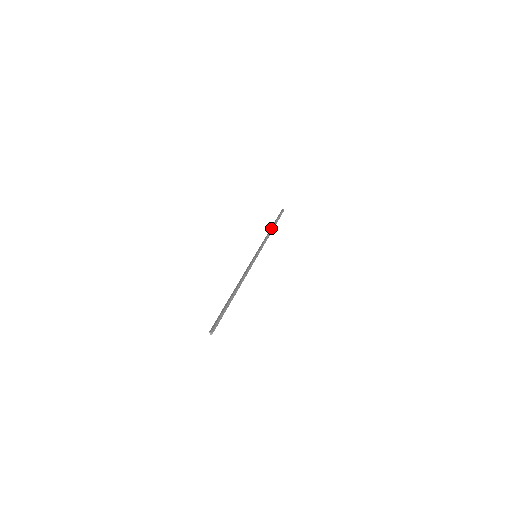
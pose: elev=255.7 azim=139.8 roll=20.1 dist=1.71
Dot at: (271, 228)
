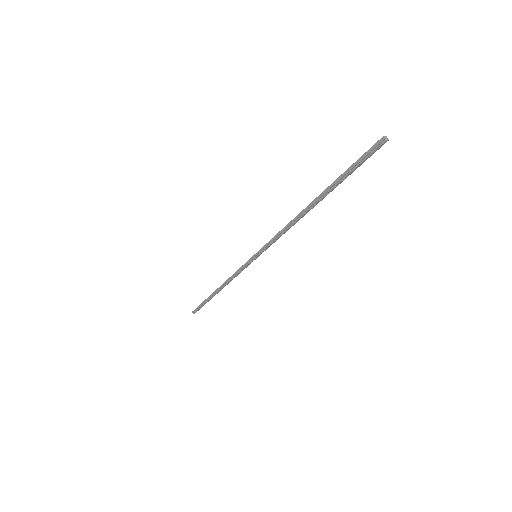
Dot at: (219, 287)
